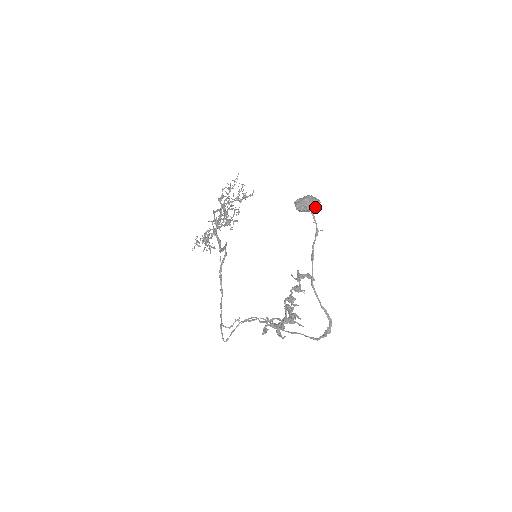
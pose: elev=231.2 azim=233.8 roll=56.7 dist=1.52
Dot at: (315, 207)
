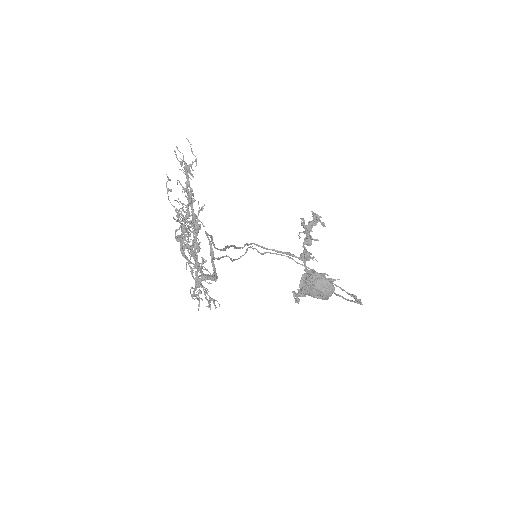
Dot at: (330, 296)
